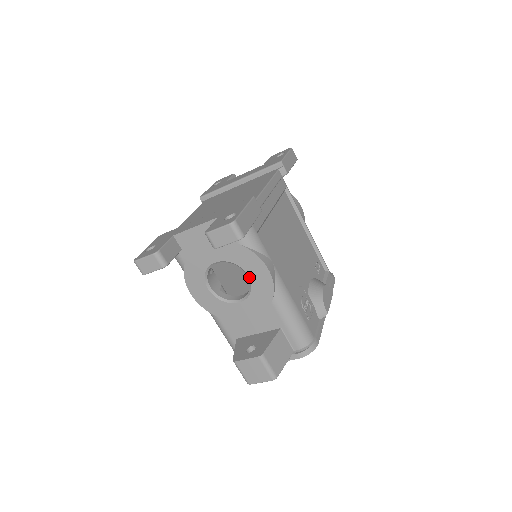
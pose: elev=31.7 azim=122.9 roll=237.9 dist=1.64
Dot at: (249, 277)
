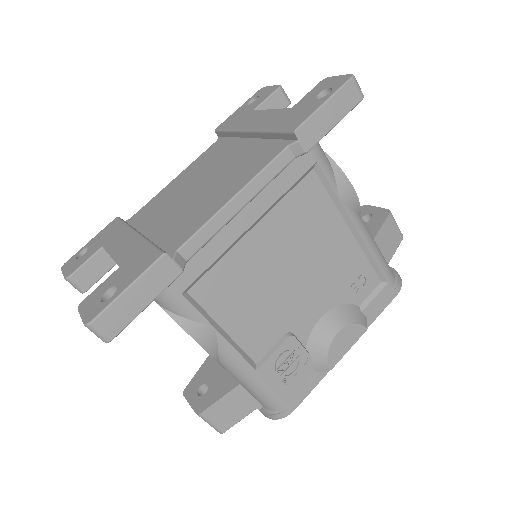
Dot at: occluded
